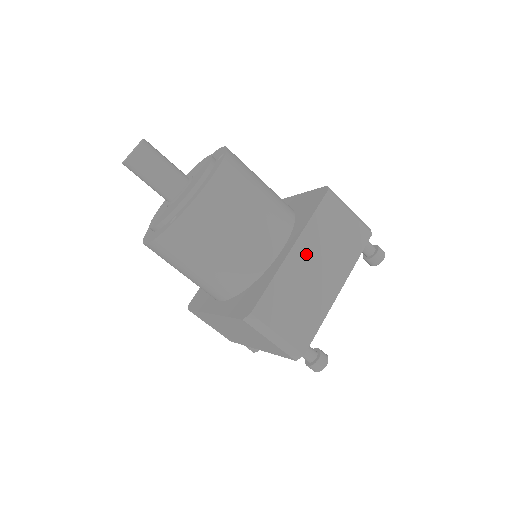
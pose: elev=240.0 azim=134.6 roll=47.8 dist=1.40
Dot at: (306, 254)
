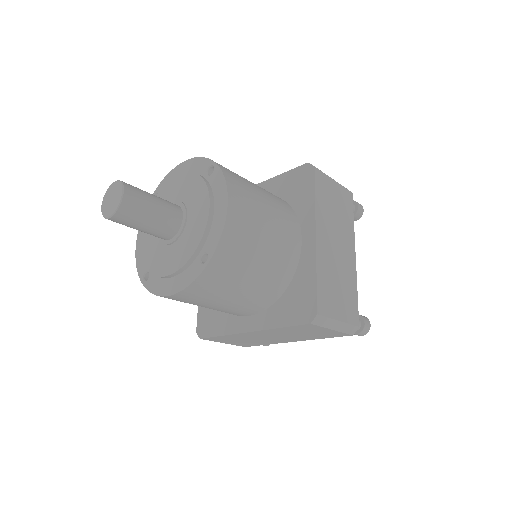
Dot at: (325, 236)
